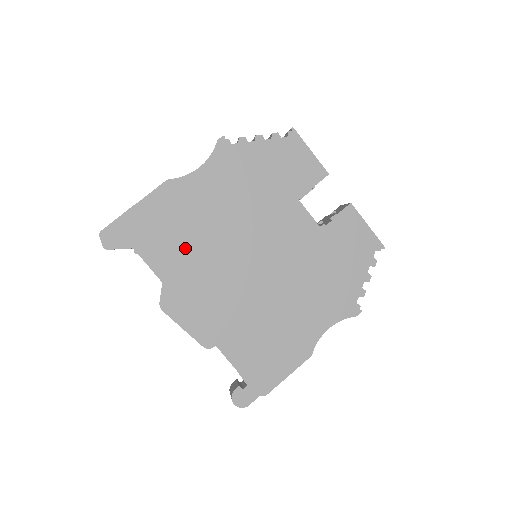
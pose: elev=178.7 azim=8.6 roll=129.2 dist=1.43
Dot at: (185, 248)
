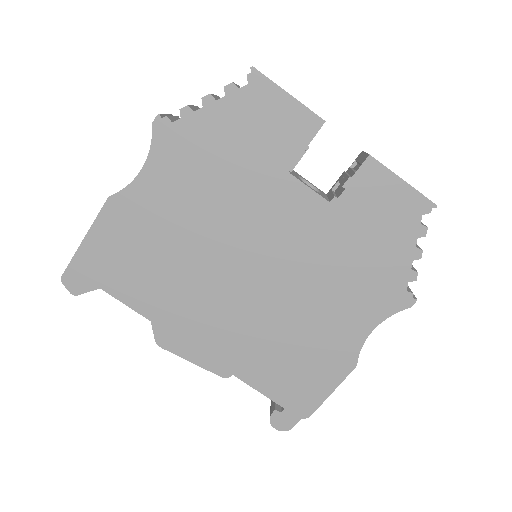
Dot at: (160, 275)
